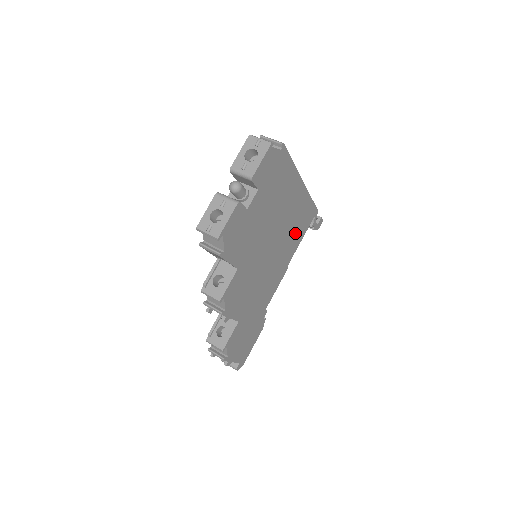
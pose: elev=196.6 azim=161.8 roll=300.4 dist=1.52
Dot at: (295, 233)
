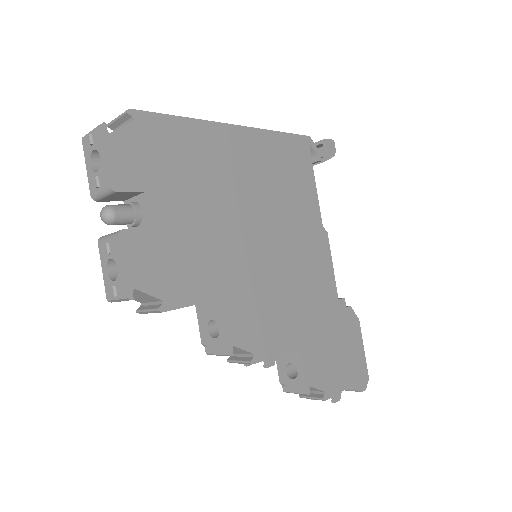
Dot at: (293, 187)
